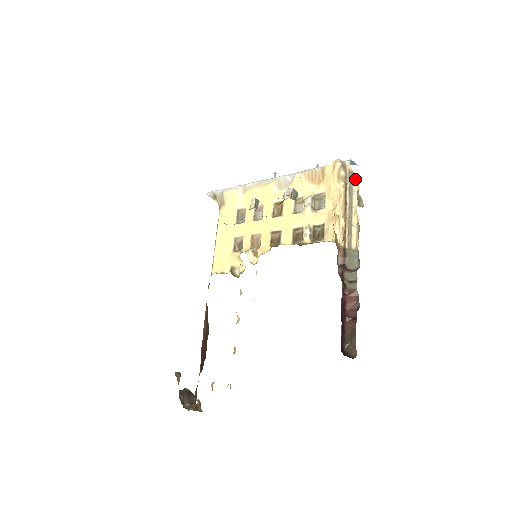
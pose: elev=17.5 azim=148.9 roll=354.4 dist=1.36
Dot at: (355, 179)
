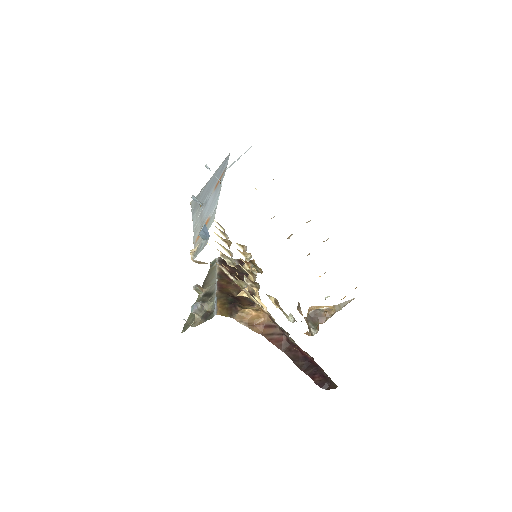
Dot at: occluded
